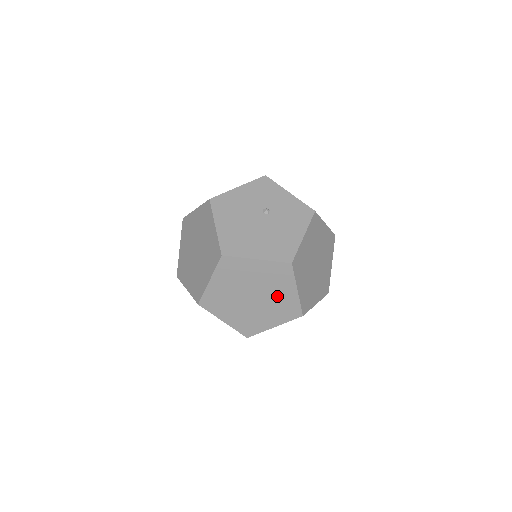
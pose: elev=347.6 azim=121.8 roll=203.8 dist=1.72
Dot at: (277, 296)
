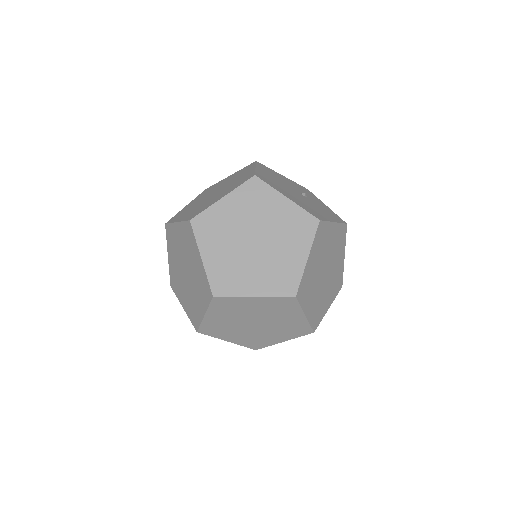
Dot at: (282, 254)
